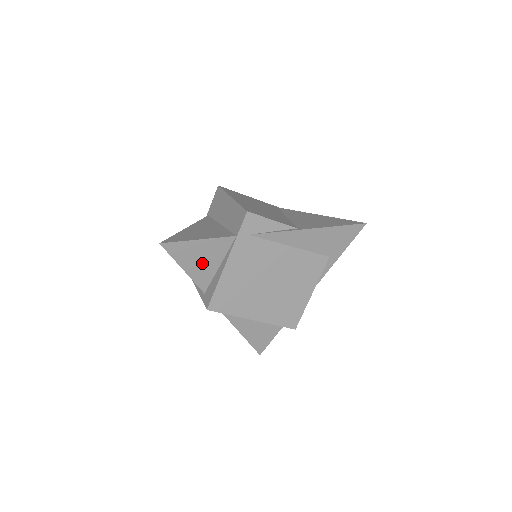
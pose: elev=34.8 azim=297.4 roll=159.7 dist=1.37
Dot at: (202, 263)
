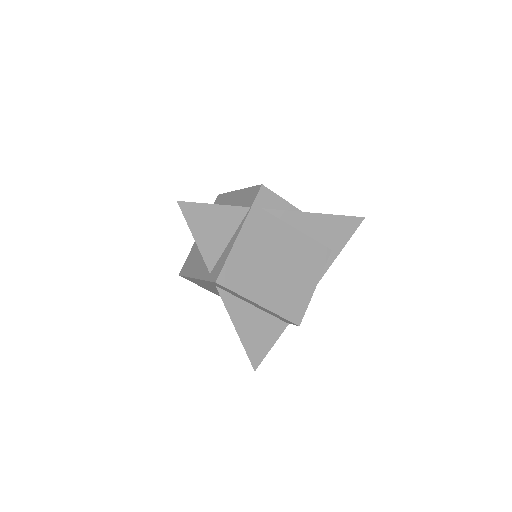
Dot at: (213, 234)
